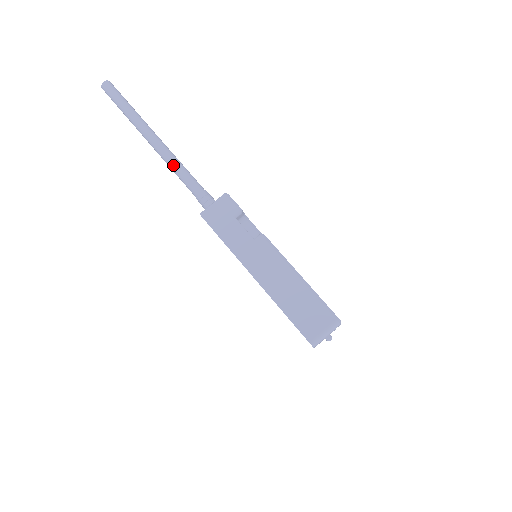
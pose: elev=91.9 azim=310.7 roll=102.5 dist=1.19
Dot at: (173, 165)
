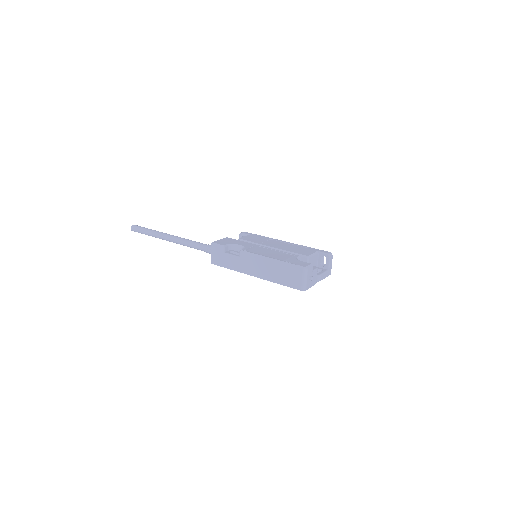
Dot at: (185, 245)
